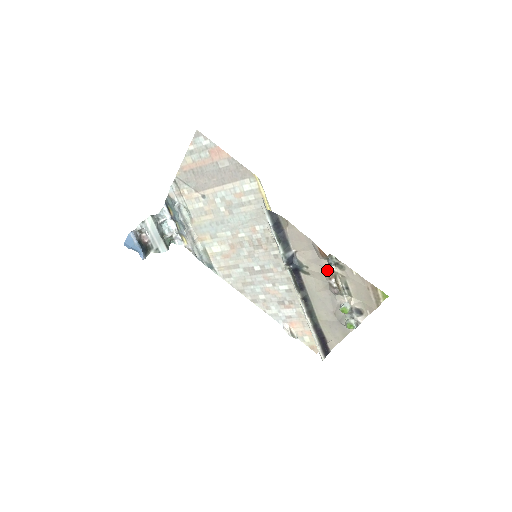
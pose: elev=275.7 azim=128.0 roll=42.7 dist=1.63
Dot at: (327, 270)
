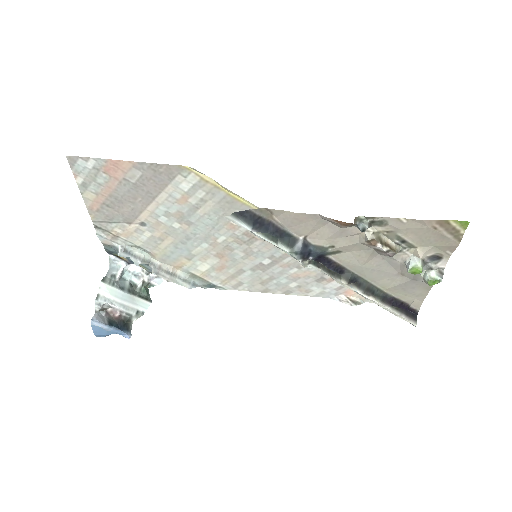
Dot at: (362, 237)
